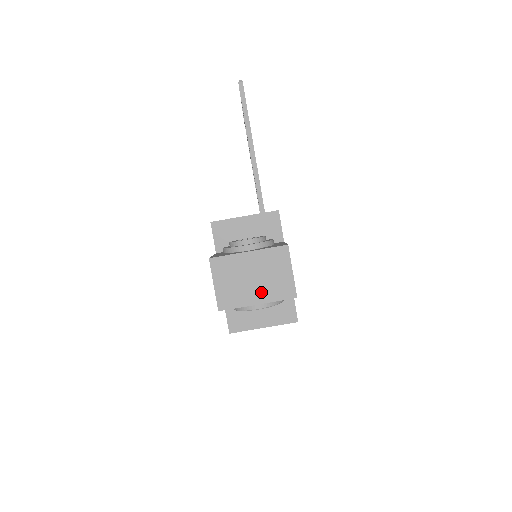
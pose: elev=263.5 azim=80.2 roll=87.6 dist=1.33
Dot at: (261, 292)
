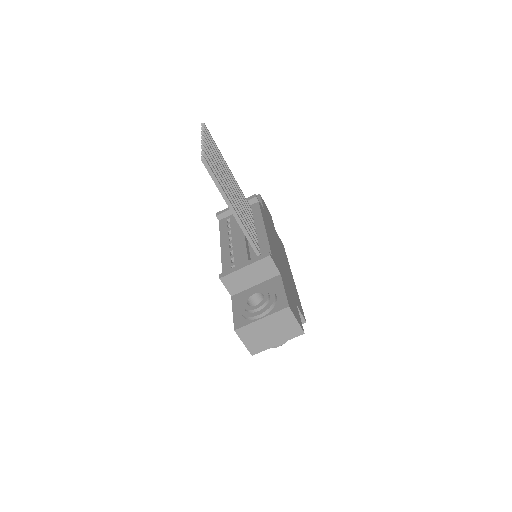
Dot at: (278, 338)
